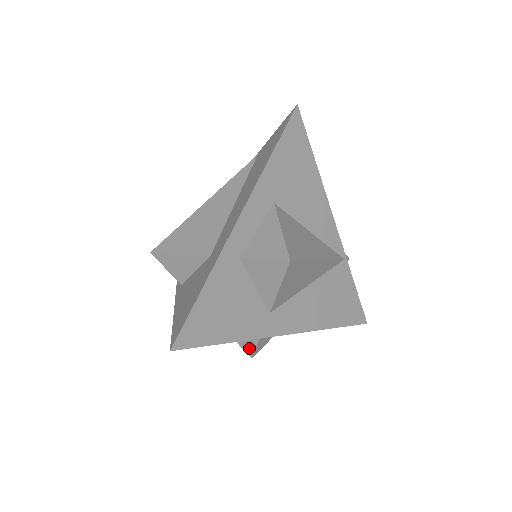
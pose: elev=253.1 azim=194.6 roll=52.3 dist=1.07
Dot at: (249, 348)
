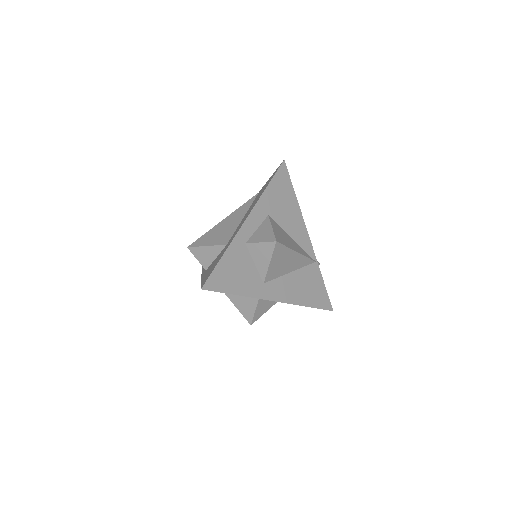
Dot at: (249, 316)
